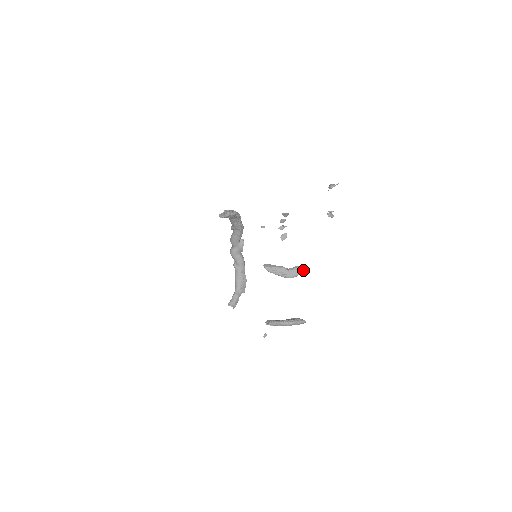
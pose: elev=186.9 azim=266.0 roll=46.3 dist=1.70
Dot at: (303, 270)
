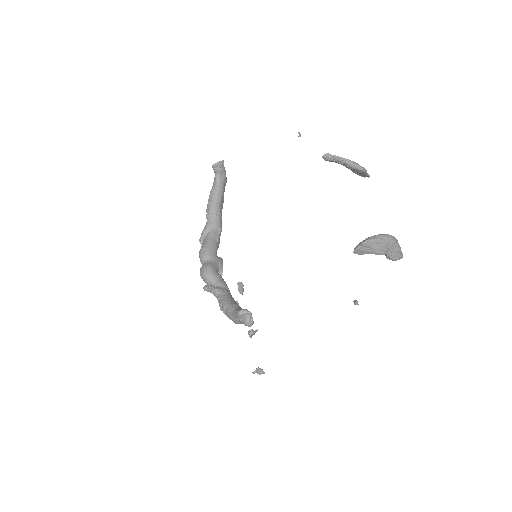
Dot at: occluded
